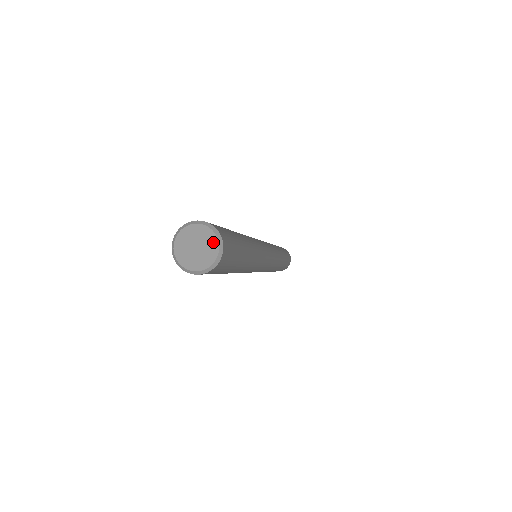
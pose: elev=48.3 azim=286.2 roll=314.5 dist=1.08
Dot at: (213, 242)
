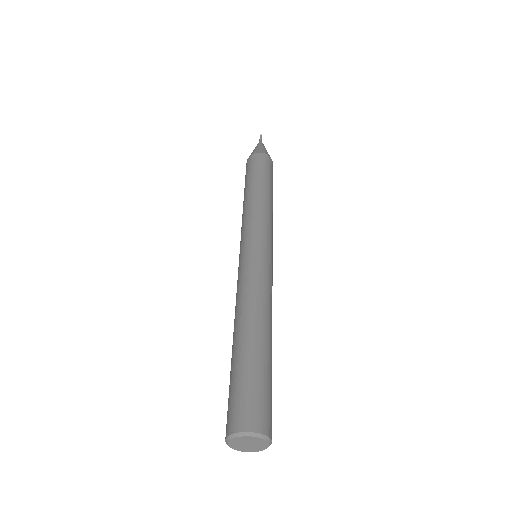
Dot at: (264, 446)
